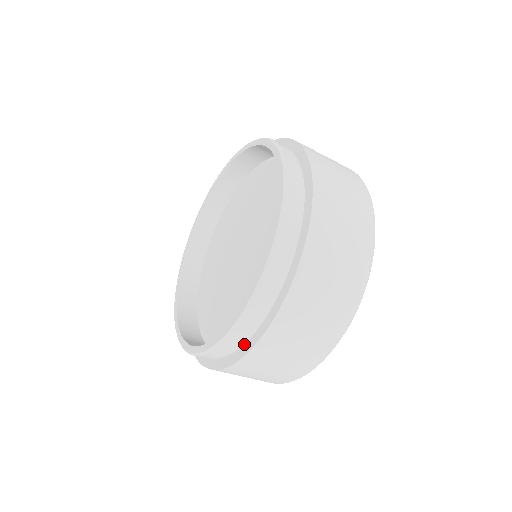
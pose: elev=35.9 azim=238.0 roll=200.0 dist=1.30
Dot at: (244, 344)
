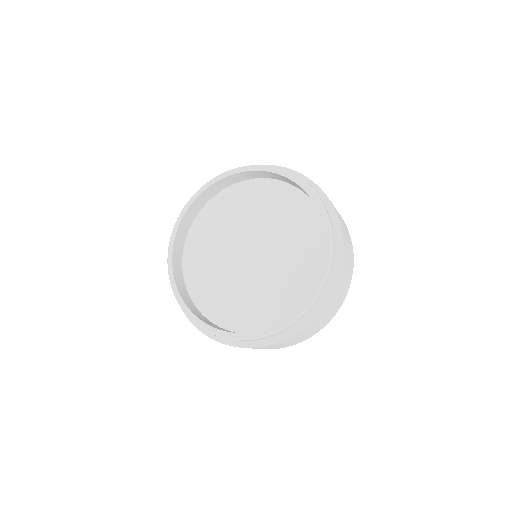
Dot at: occluded
